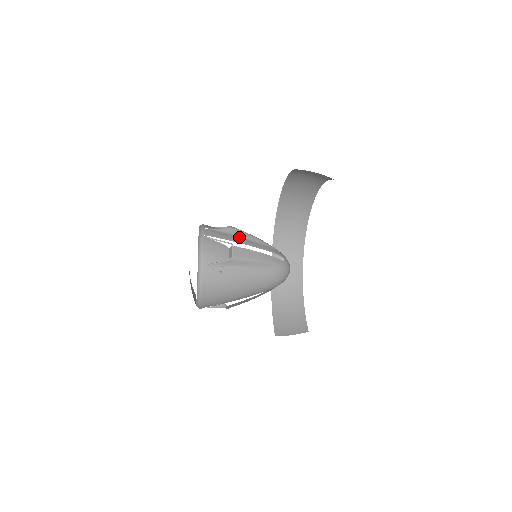
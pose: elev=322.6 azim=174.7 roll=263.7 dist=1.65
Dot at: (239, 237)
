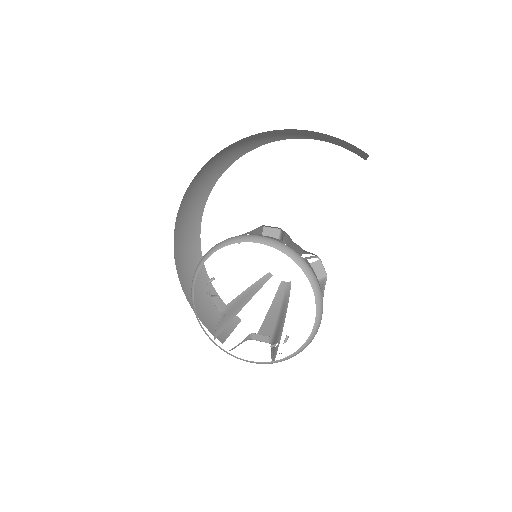
Dot at: (291, 241)
